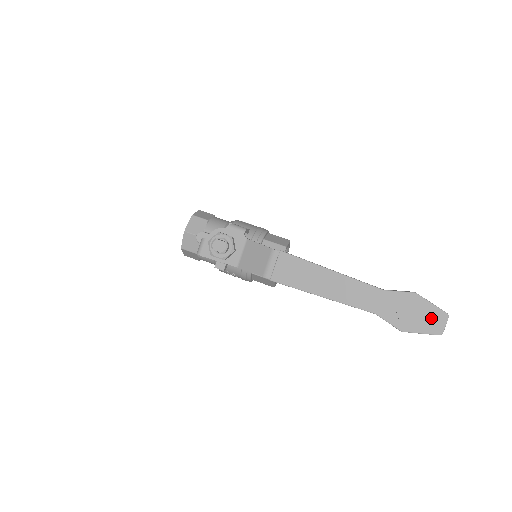
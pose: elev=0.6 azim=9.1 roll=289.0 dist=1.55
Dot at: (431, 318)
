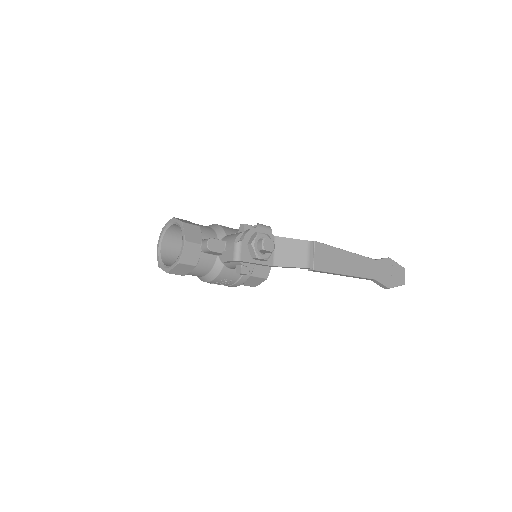
Dot at: (399, 274)
